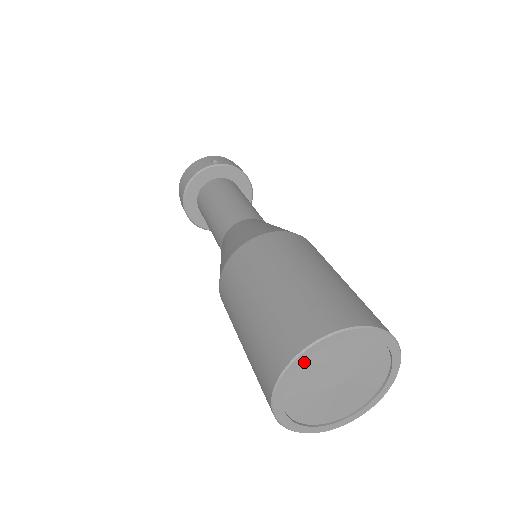
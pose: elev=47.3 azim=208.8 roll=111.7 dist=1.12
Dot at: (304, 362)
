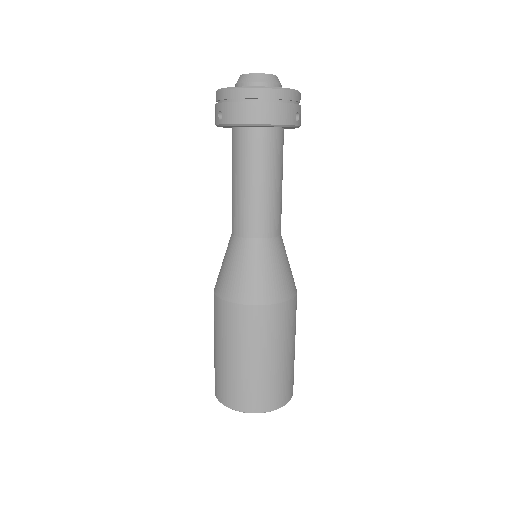
Dot at: occluded
